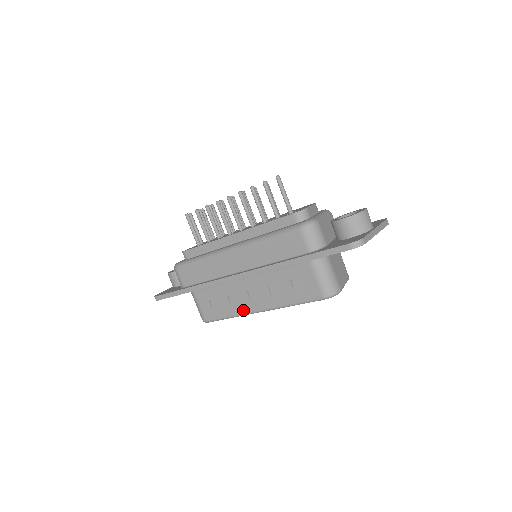
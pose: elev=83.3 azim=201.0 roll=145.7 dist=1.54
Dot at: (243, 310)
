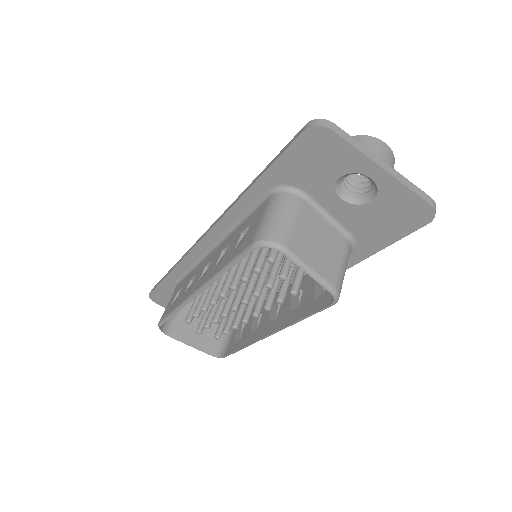
Dot at: (188, 295)
